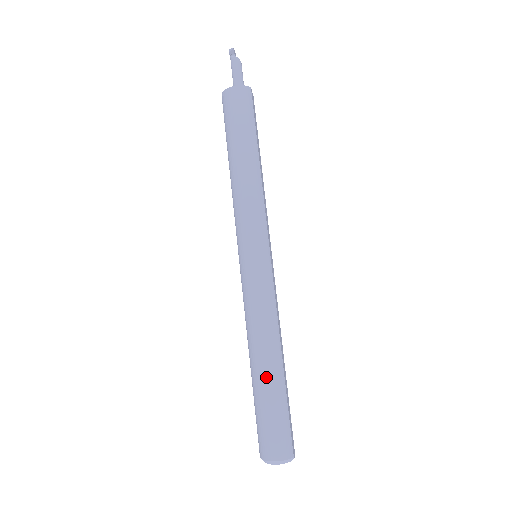
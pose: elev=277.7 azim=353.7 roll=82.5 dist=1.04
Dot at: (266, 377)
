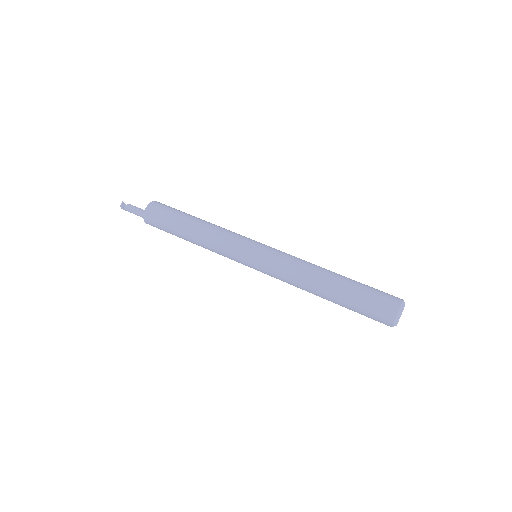
Dot at: (339, 282)
